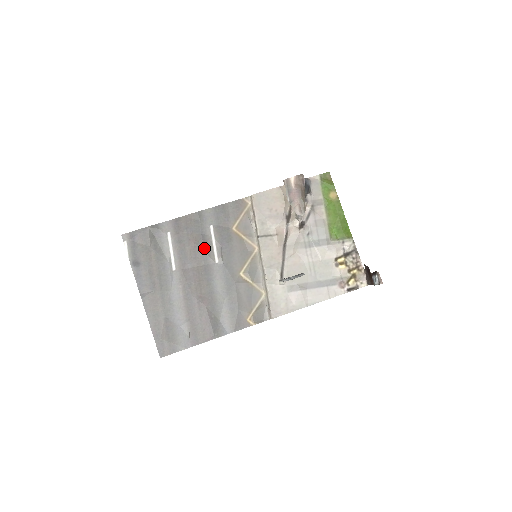
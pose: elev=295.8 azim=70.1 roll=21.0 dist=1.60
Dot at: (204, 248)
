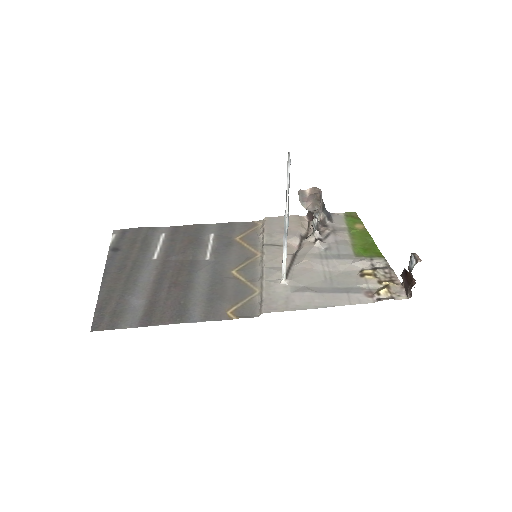
Dot at: (197, 247)
